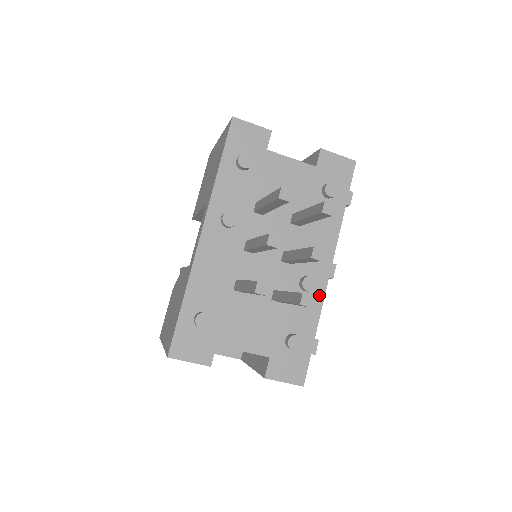
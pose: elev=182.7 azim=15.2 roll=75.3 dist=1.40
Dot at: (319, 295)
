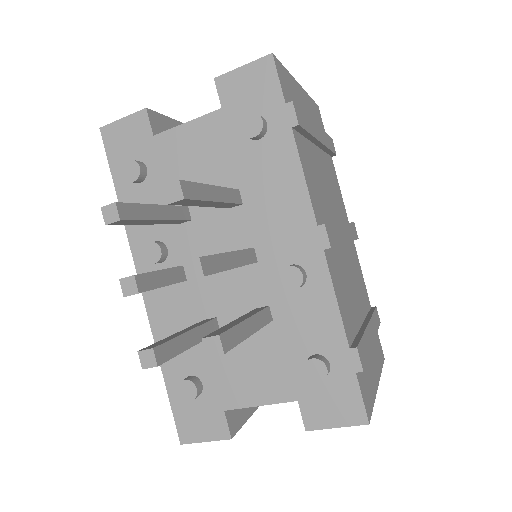
Dot at: (322, 283)
